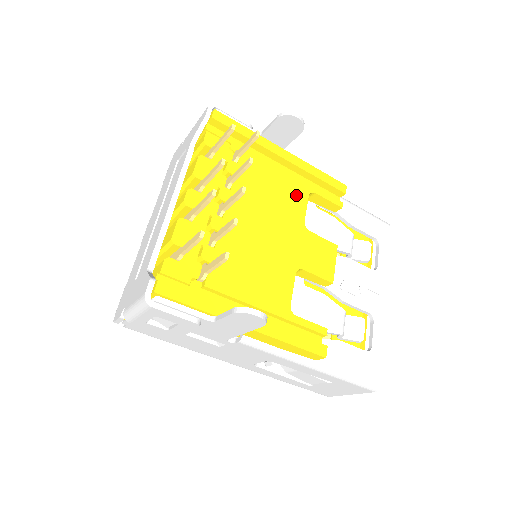
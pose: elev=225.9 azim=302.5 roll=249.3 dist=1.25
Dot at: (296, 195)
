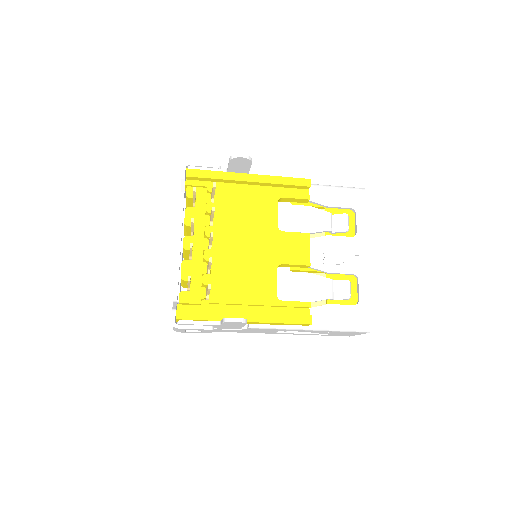
Dot at: (267, 207)
